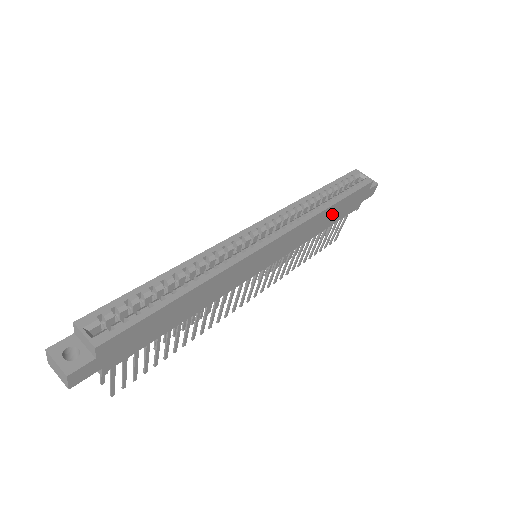
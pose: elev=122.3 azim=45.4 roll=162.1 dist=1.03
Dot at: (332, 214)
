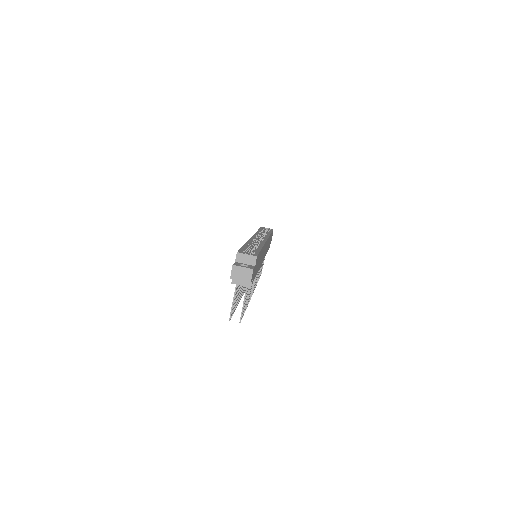
Dot at: occluded
